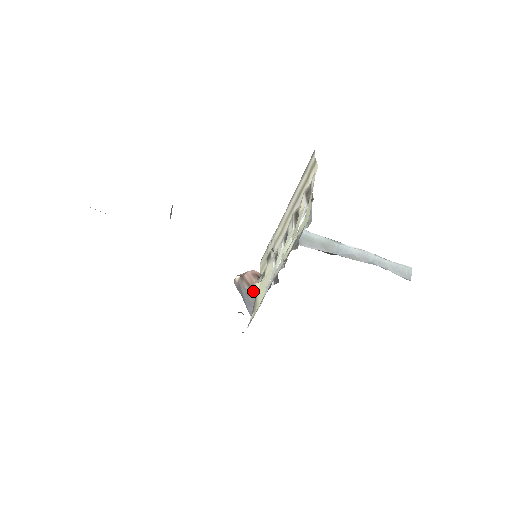
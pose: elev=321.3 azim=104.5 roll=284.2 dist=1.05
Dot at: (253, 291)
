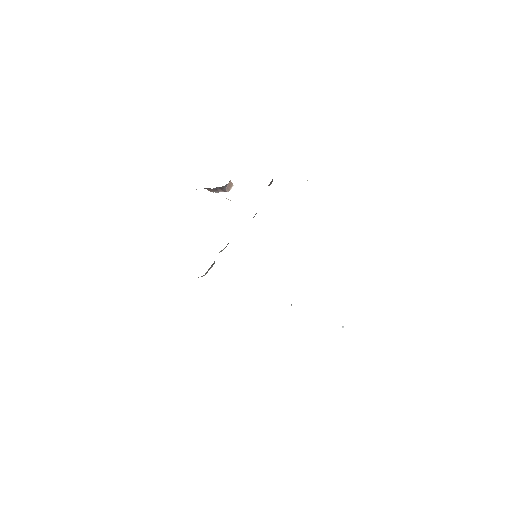
Dot at: occluded
